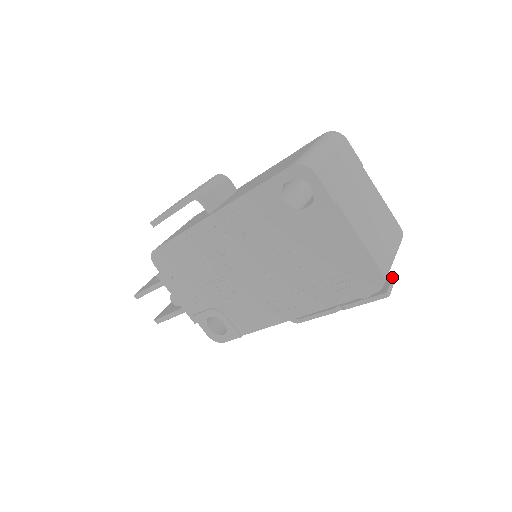
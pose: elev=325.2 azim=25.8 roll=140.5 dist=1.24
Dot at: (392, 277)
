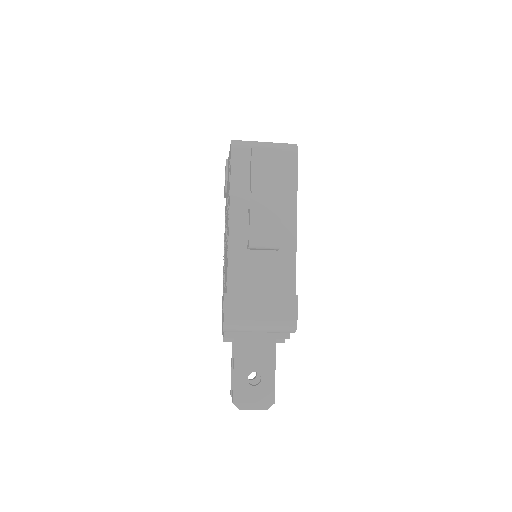
Dot at: (273, 150)
